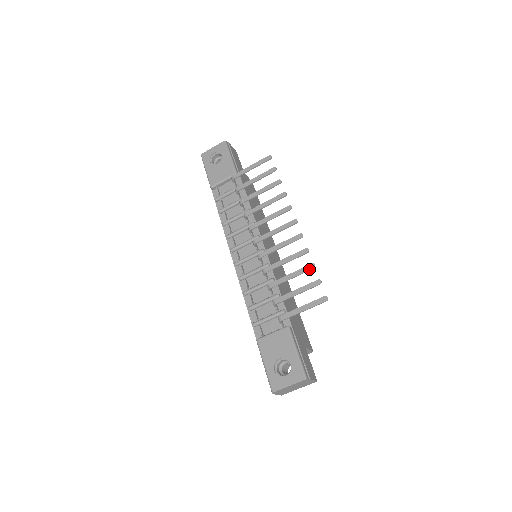
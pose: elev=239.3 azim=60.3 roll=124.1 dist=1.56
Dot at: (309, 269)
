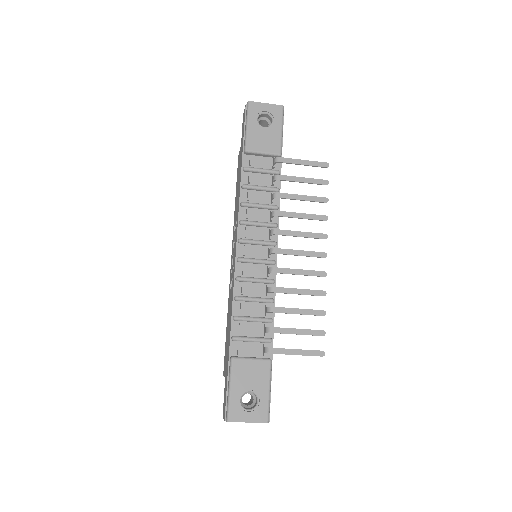
Dot at: (319, 315)
